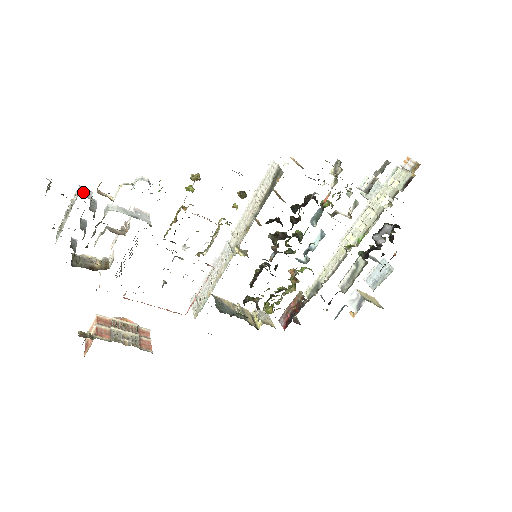
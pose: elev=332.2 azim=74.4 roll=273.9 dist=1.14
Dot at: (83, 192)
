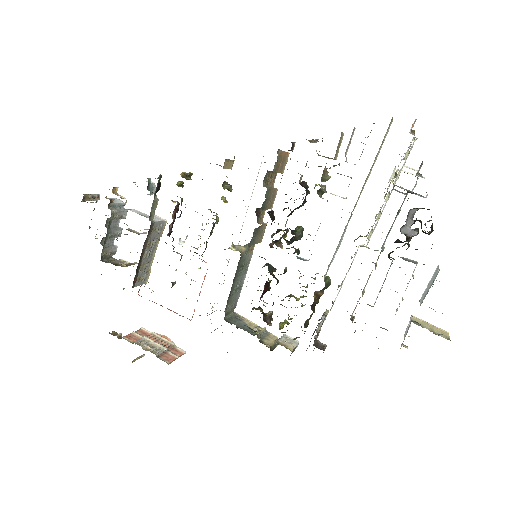
Dot at: occluded
